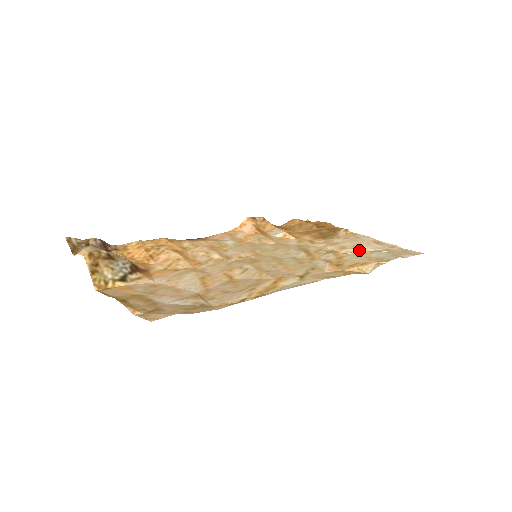
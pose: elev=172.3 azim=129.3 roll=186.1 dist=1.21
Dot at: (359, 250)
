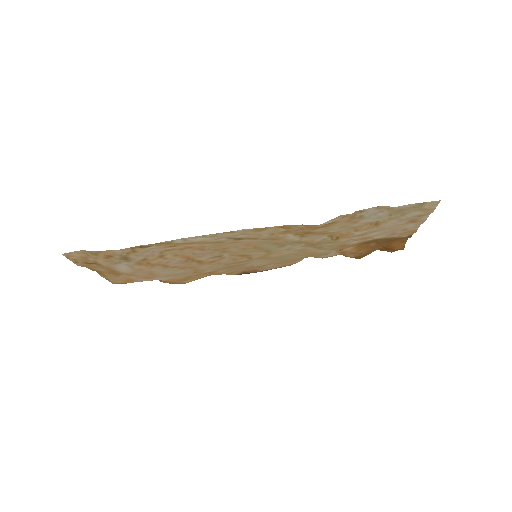
Dot at: (373, 229)
